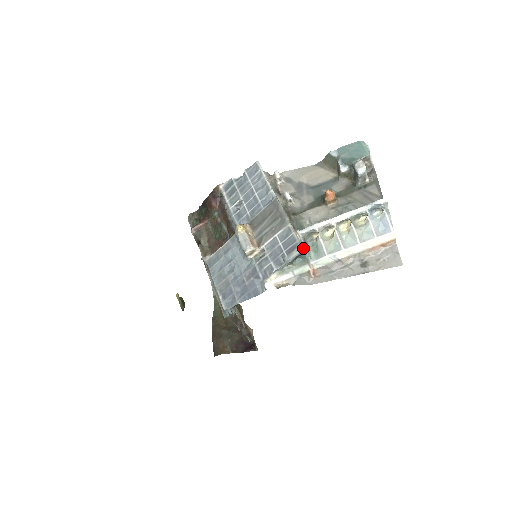
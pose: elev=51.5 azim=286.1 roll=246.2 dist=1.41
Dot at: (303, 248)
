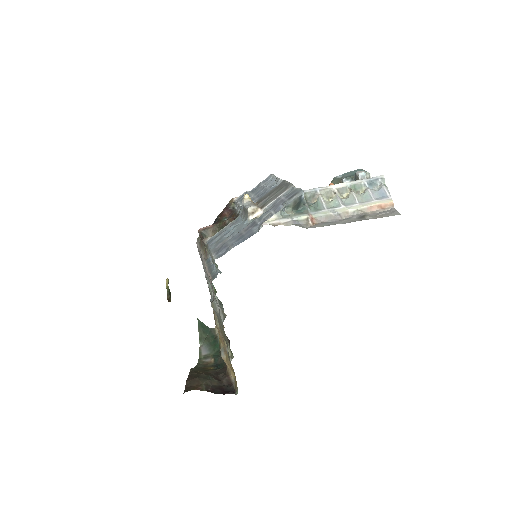
Dot at: occluded
